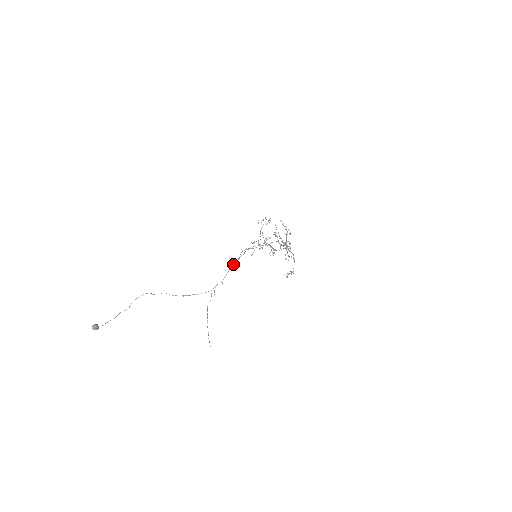
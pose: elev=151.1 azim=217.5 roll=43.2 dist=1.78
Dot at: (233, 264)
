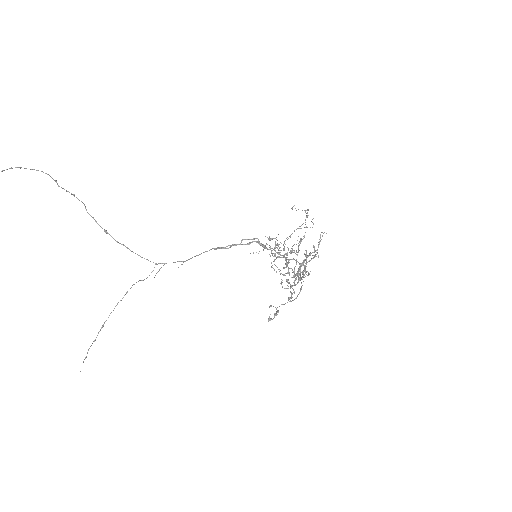
Dot at: occluded
